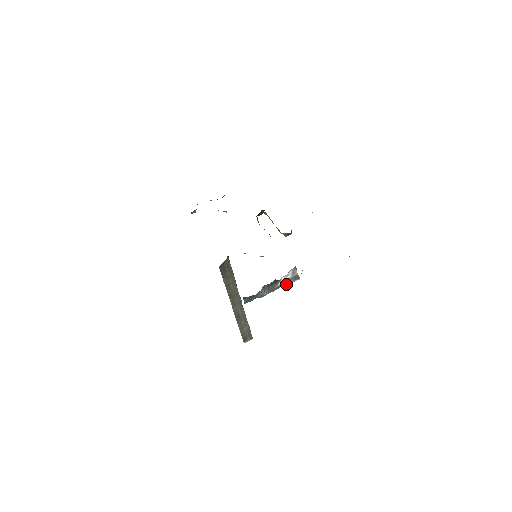
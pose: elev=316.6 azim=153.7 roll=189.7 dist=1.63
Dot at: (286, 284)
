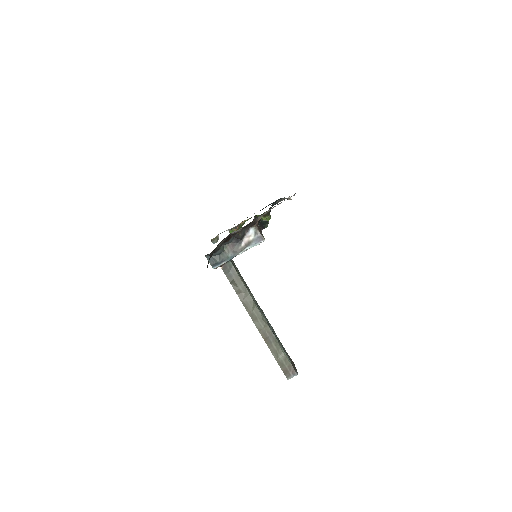
Dot at: occluded
